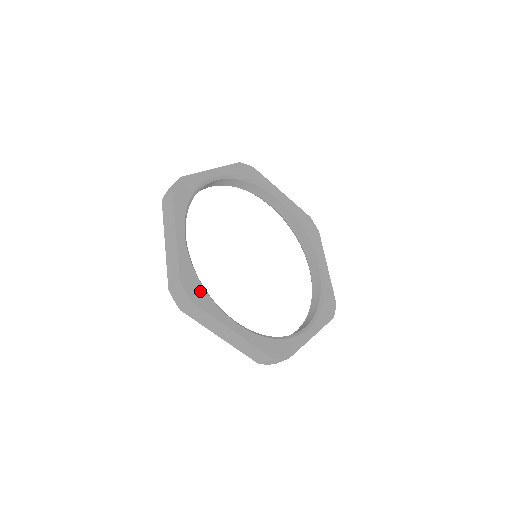
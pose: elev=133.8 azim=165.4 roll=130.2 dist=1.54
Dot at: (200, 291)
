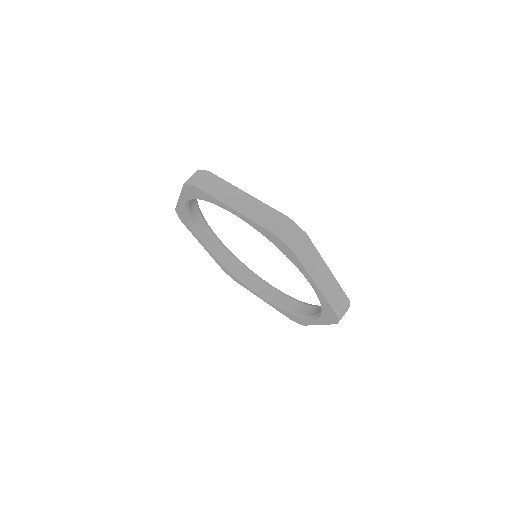
Dot at: occluded
